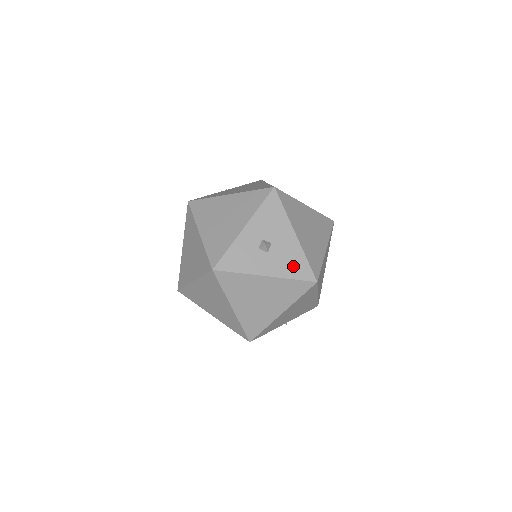
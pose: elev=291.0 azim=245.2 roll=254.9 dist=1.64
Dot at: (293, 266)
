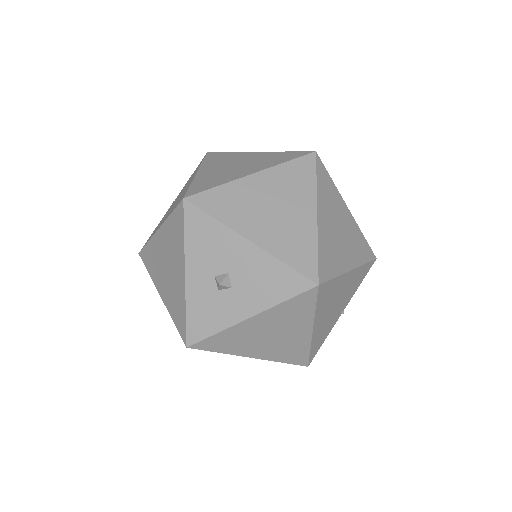
Dot at: (273, 285)
